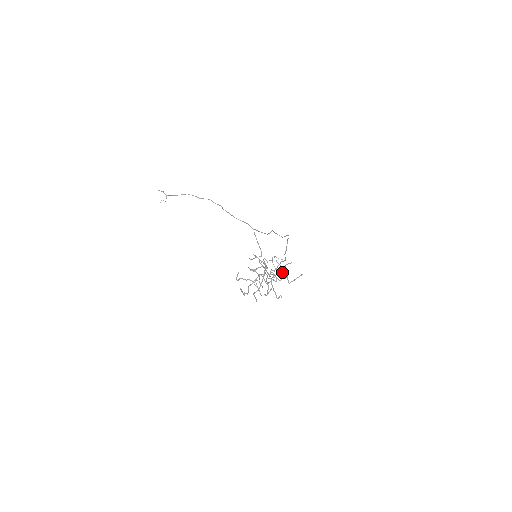
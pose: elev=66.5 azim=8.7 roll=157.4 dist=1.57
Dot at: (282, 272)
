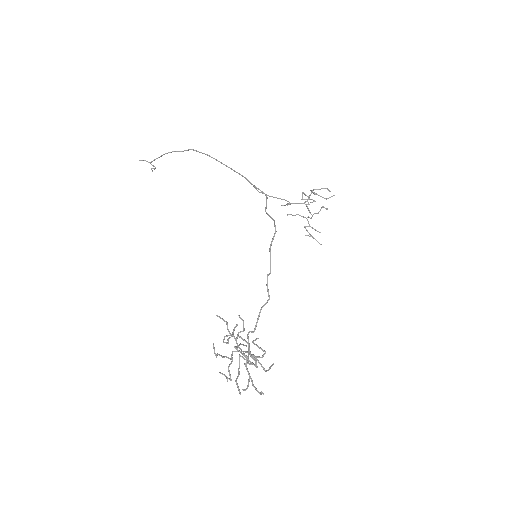
Dot at: occluded
